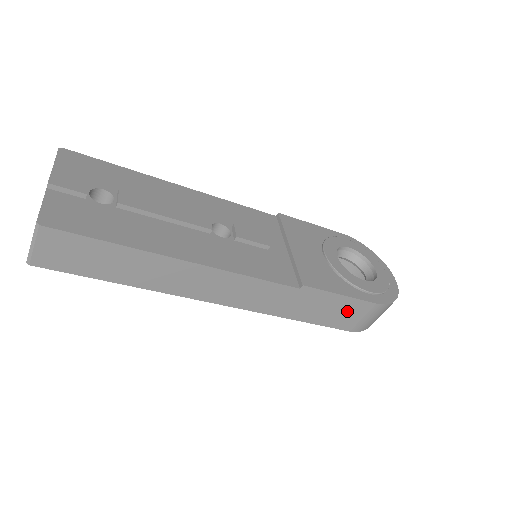
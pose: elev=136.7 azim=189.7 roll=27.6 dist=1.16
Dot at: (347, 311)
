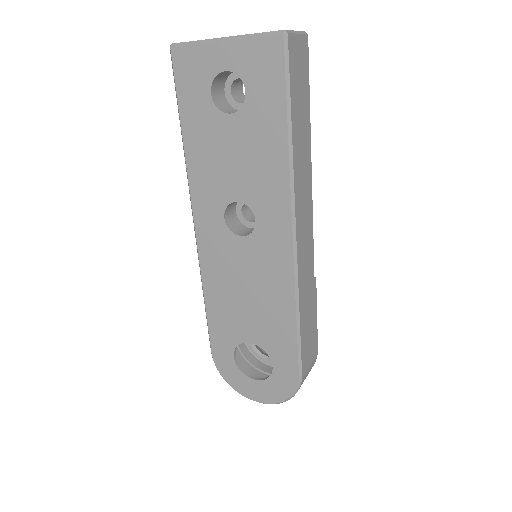
Dot at: (311, 341)
